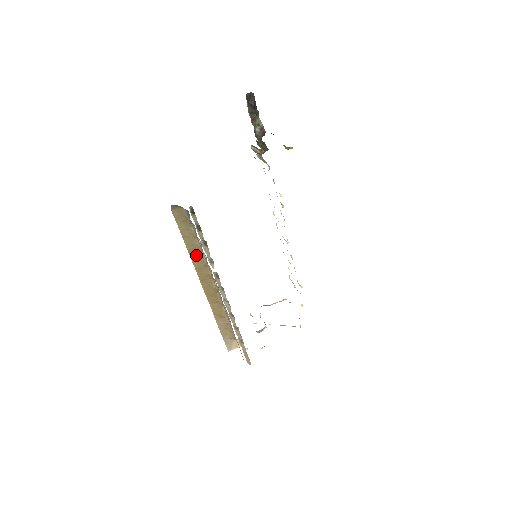
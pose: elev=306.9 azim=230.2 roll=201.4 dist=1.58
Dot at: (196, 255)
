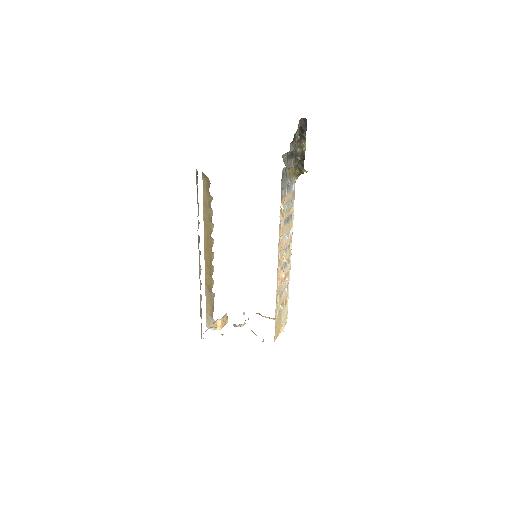
Dot at: (208, 224)
